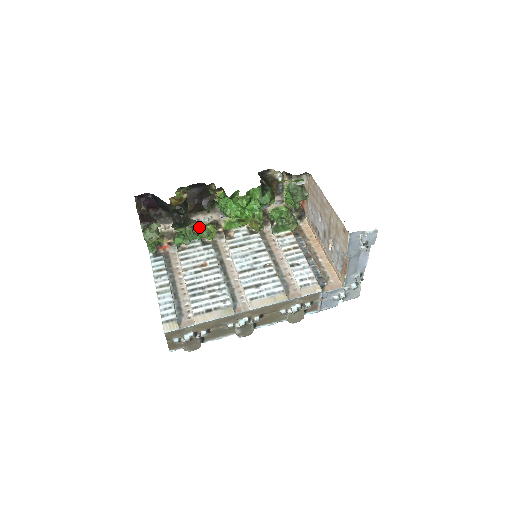
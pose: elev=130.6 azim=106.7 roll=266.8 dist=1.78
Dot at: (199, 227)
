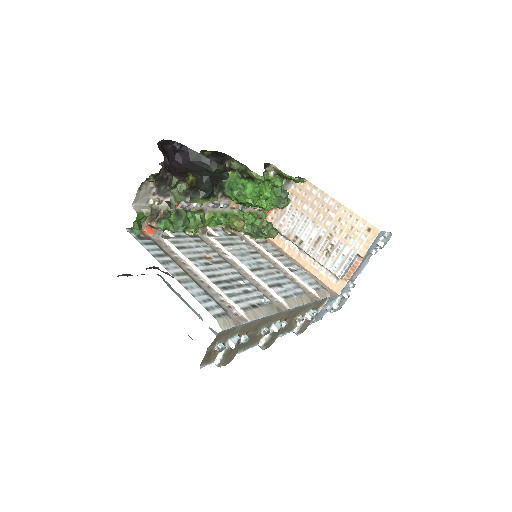
Dot at: (191, 212)
